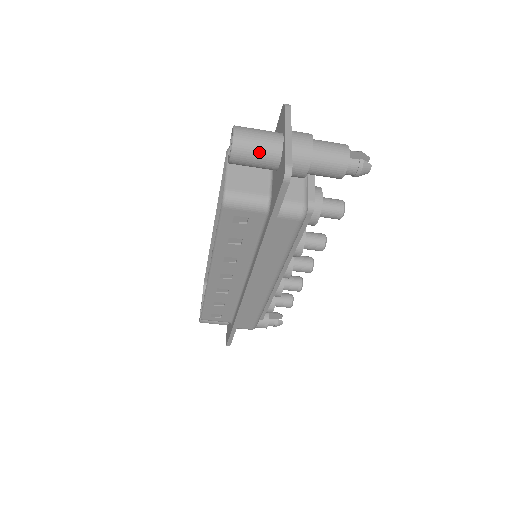
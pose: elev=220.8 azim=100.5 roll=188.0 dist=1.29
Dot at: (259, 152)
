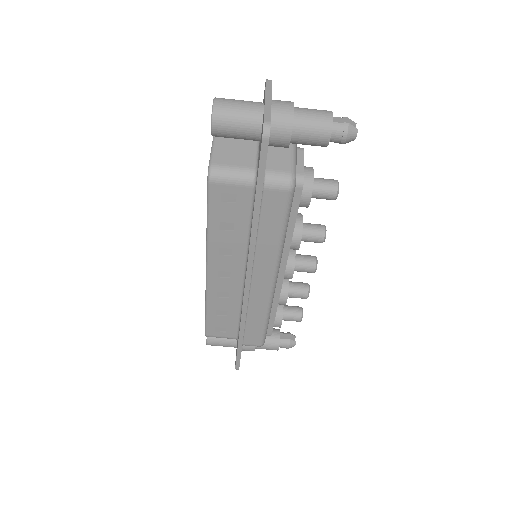
Dot at: (240, 118)
